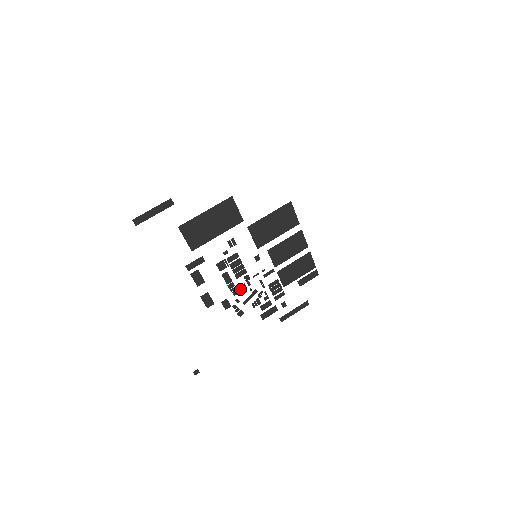
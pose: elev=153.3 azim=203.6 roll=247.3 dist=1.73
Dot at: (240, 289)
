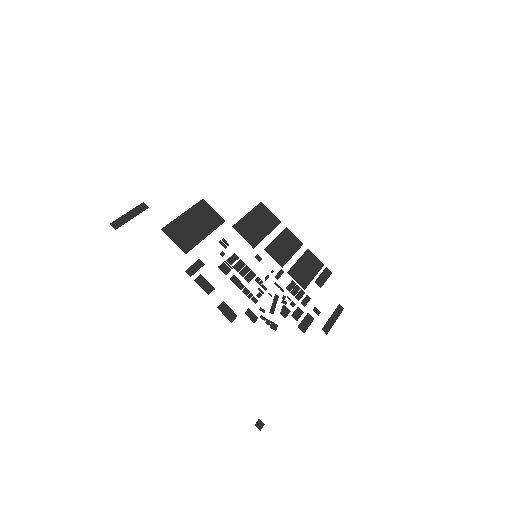
Dot at: (258, 295)
